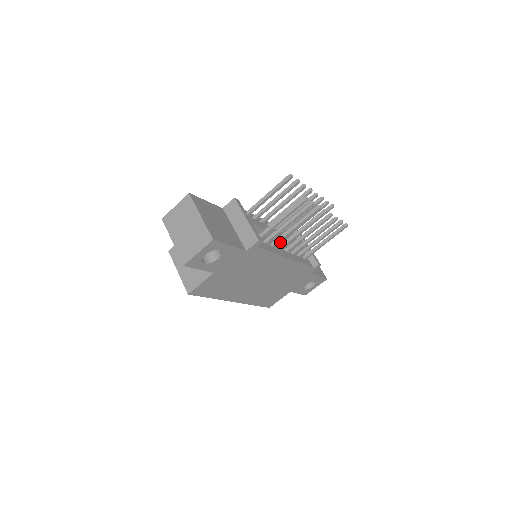
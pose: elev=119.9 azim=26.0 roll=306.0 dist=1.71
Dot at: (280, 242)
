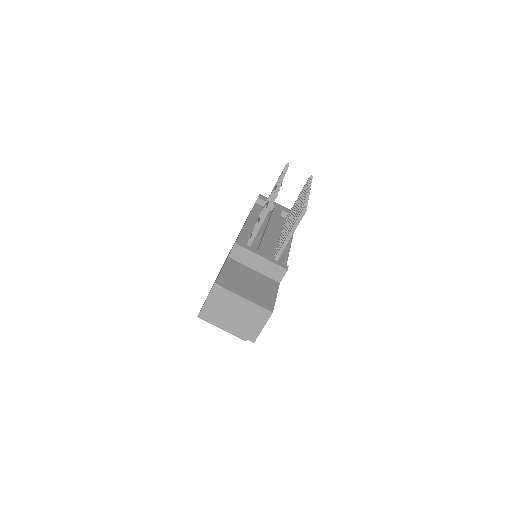
Dot at: occluded
